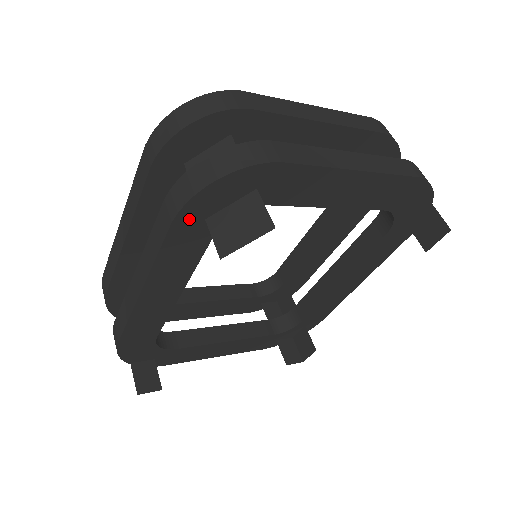
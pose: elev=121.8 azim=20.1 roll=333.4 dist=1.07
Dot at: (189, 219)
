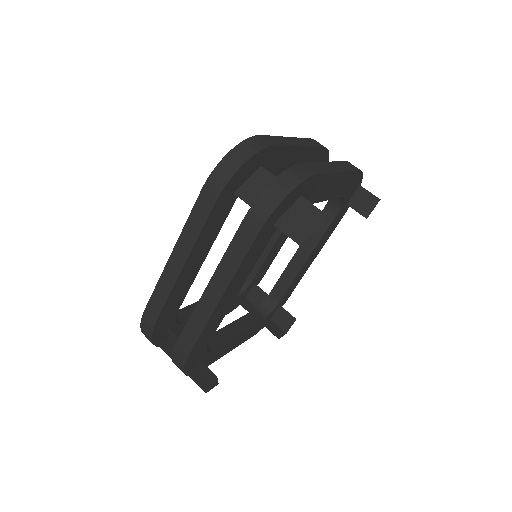
Dot at: (267, 226)
